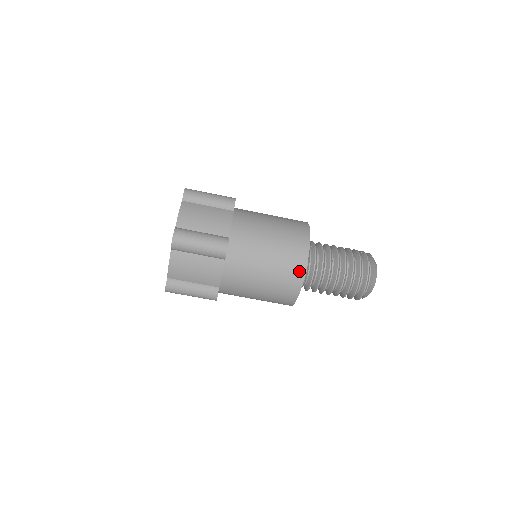
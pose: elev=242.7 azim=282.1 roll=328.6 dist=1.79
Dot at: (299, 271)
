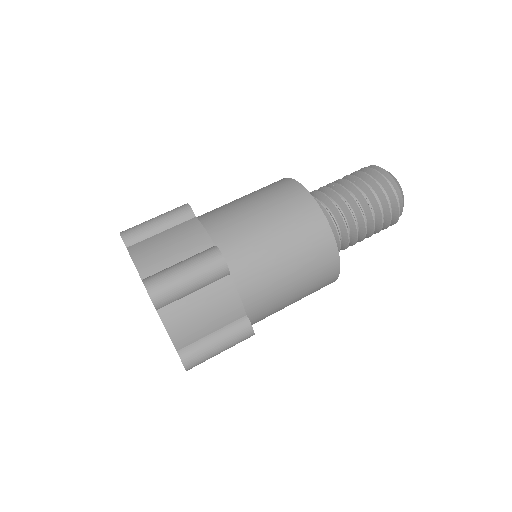
Dot at: (321, 227)
